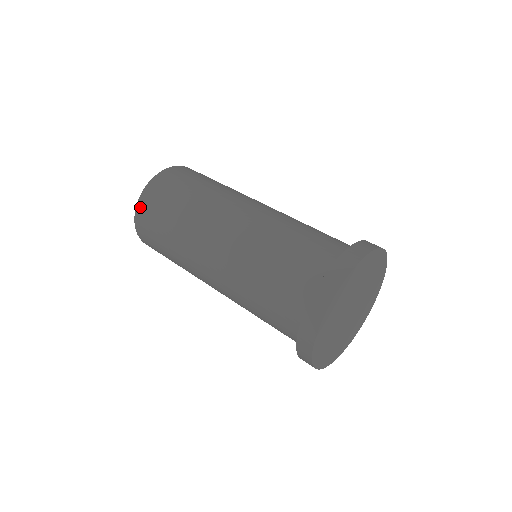
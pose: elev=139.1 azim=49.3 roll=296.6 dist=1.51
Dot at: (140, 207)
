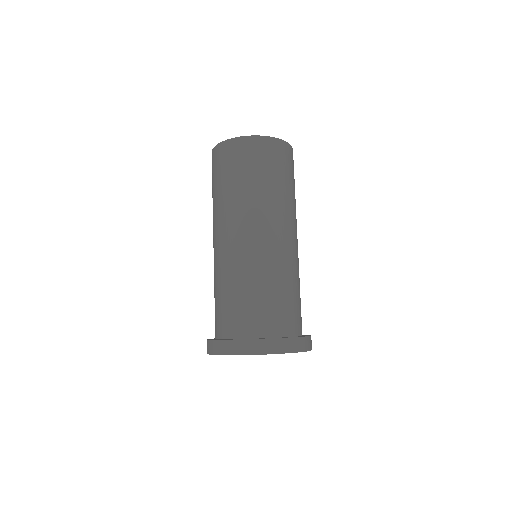
Dot at: (217, 150)
